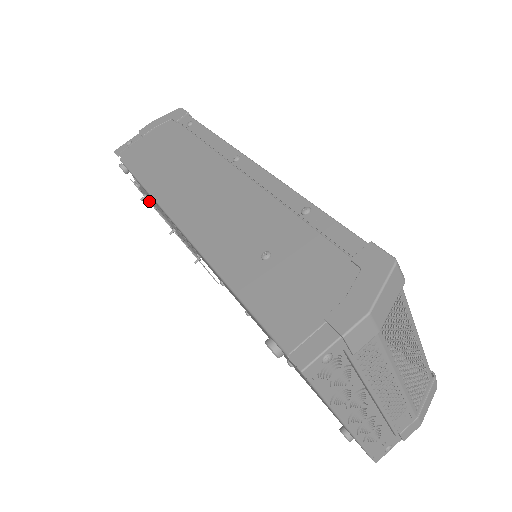
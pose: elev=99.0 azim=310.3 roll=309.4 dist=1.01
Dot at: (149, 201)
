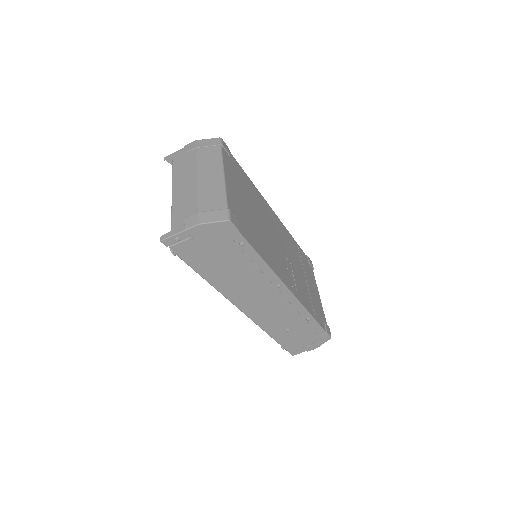
Dot at: occluded
